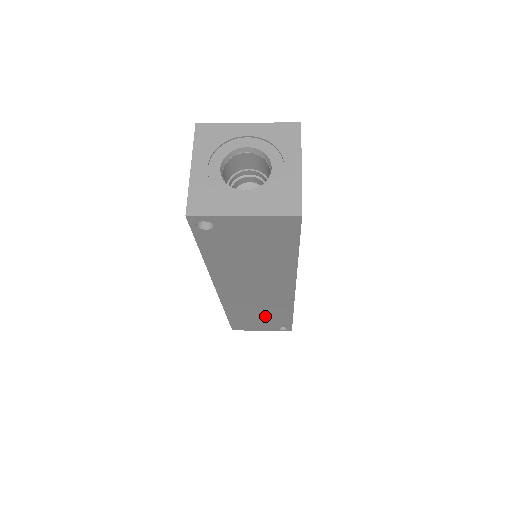
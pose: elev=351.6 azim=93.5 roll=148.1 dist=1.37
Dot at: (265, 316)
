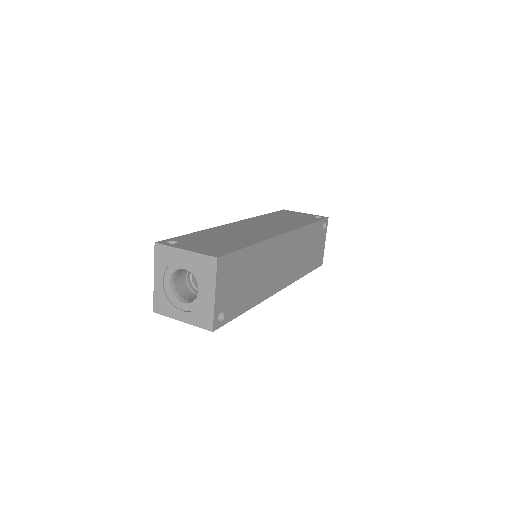
Dot at: occluded
